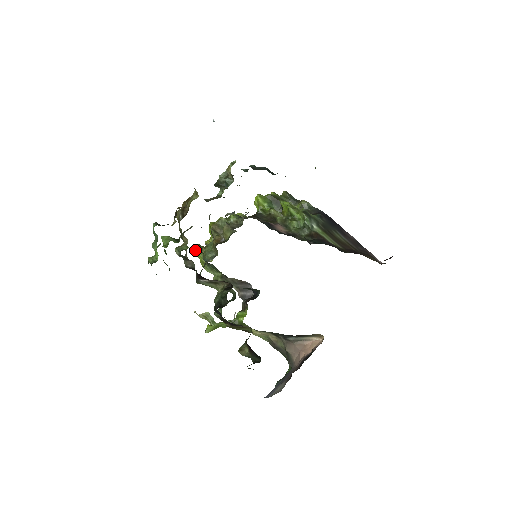
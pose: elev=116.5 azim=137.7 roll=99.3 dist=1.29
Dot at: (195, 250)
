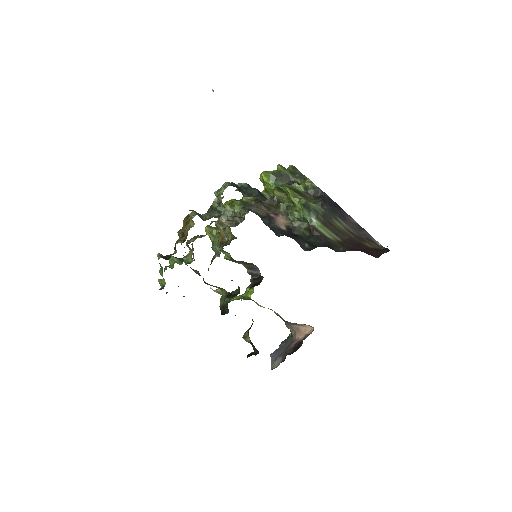
Dot at: (206, 232)
